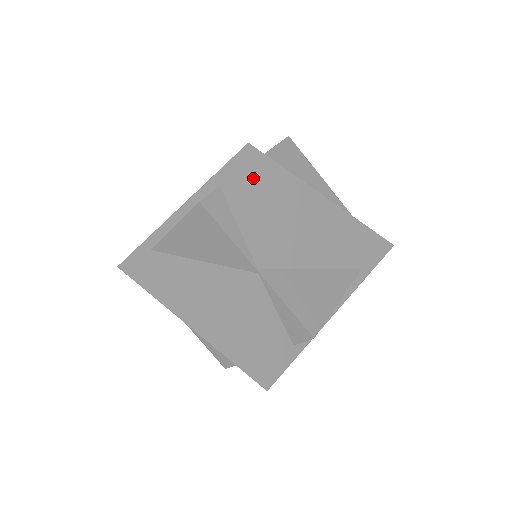
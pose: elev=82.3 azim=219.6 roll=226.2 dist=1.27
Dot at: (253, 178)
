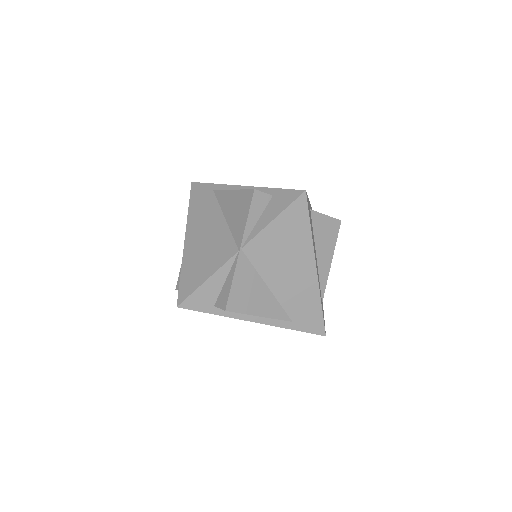
Dot at: (289, 208)
